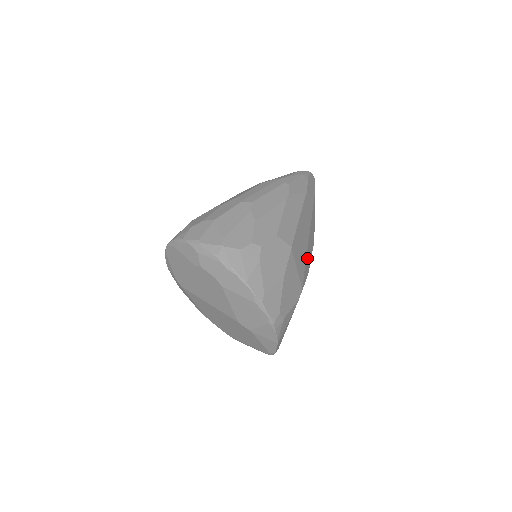
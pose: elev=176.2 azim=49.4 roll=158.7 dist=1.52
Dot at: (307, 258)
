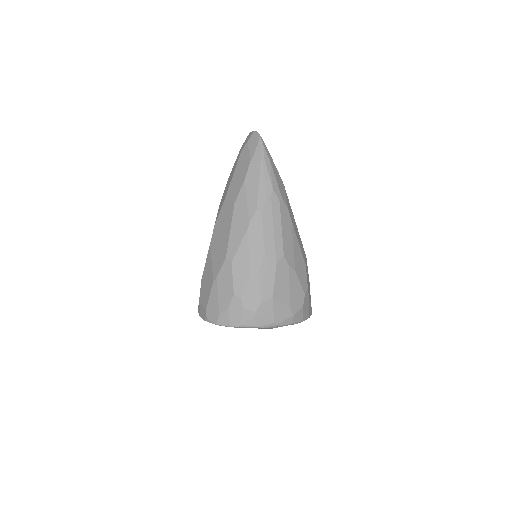
Dot at: occluded
